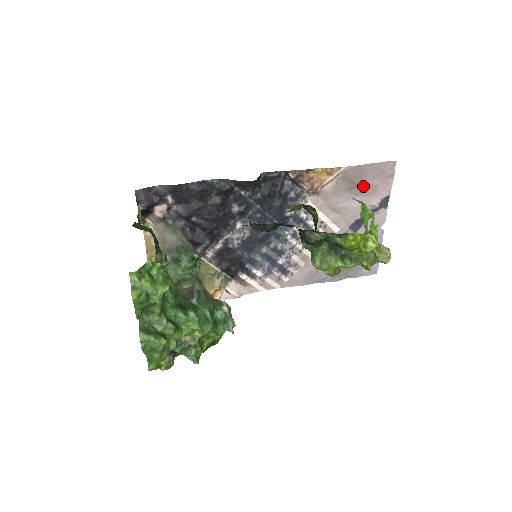
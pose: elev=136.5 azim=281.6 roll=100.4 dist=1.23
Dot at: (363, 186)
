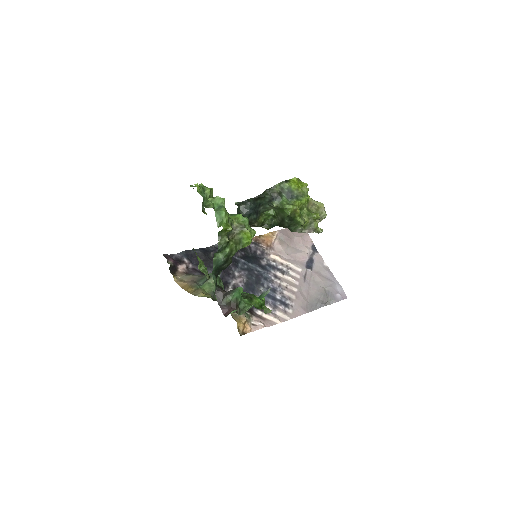
Dot at: (295, 240)
